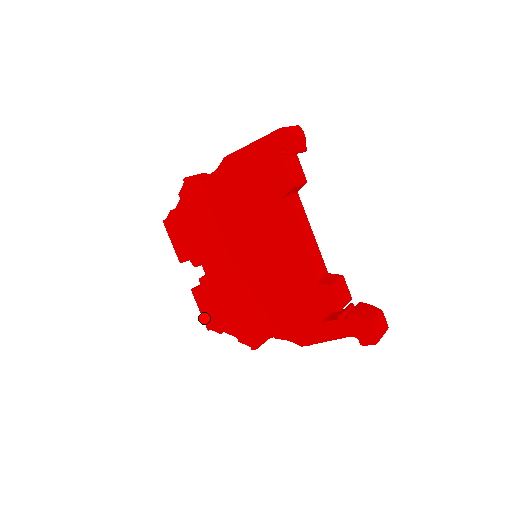
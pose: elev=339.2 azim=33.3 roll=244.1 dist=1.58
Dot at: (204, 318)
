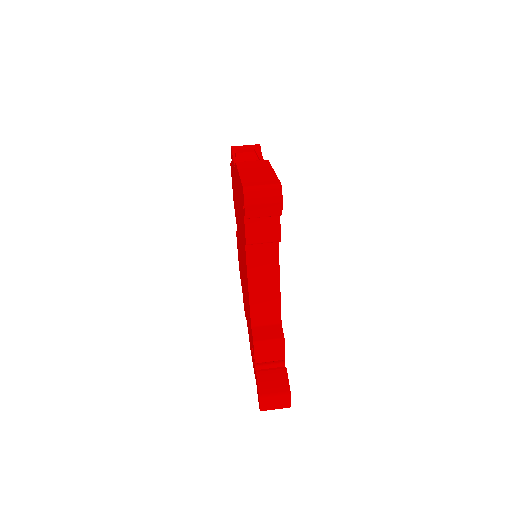
Dot at: (238, 259)
